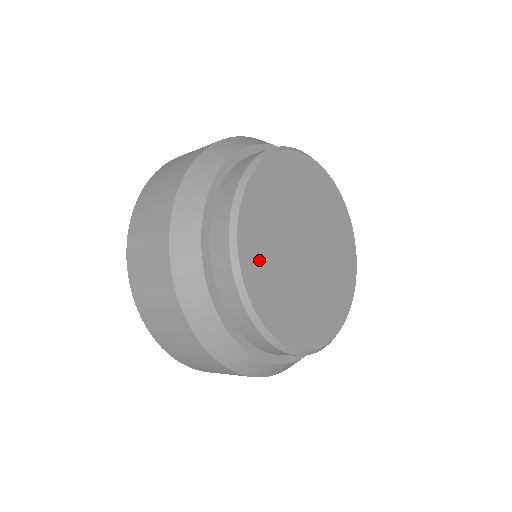
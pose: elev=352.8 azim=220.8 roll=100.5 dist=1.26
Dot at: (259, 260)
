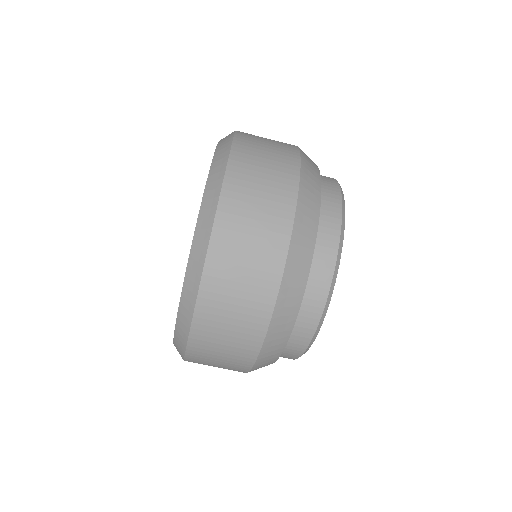
Dot at: occluded
